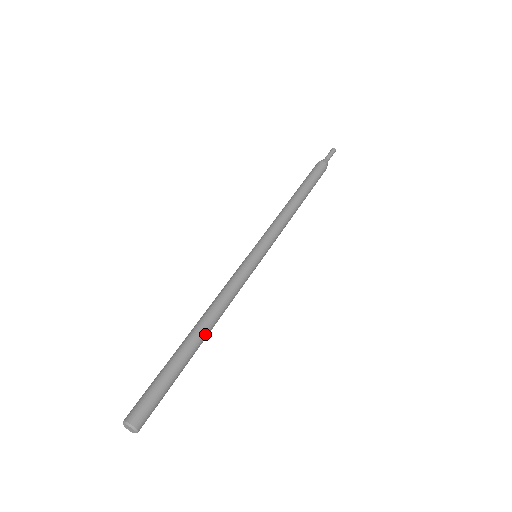
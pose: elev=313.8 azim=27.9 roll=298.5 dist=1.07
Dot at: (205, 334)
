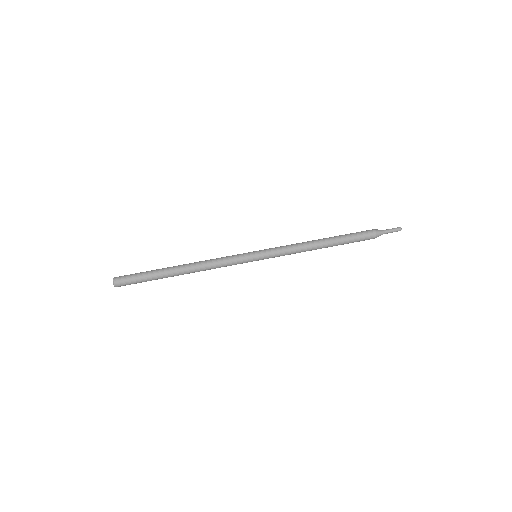
Dot at: (183, 274)
